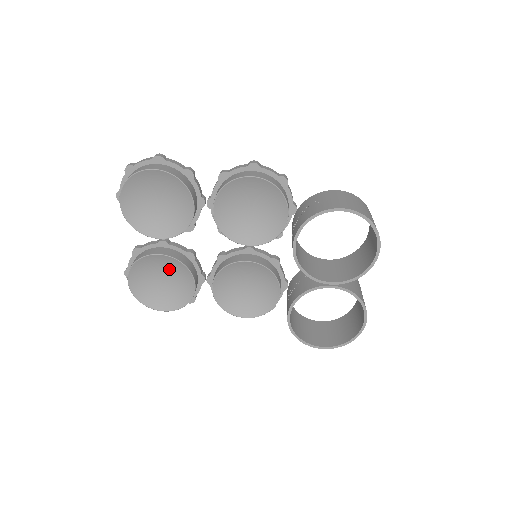
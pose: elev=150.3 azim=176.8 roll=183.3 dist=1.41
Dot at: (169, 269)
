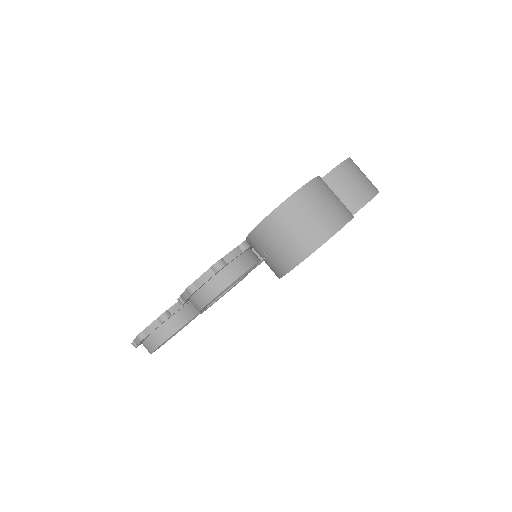
Dot at: occluded
